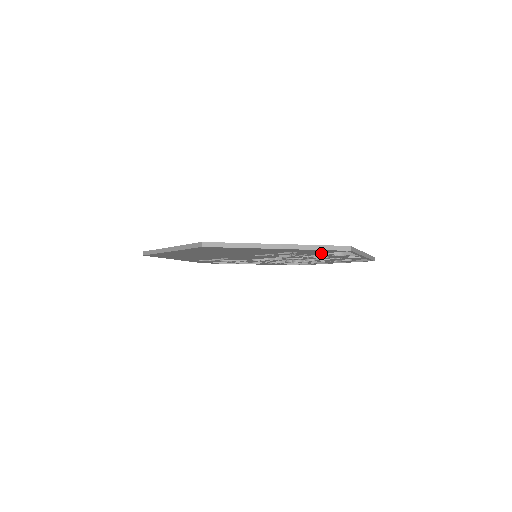
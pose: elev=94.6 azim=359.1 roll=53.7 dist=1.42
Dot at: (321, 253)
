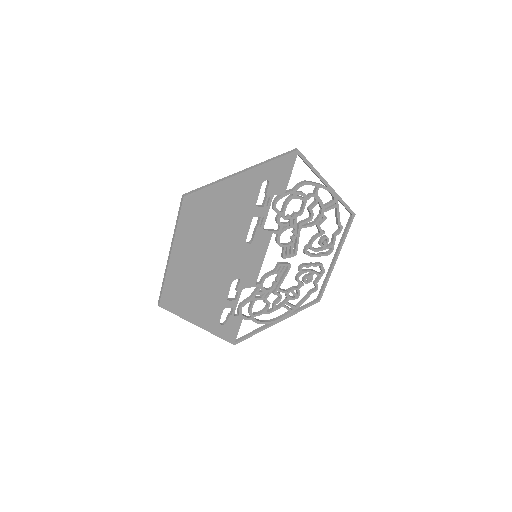
Dot at: (287, 183)
